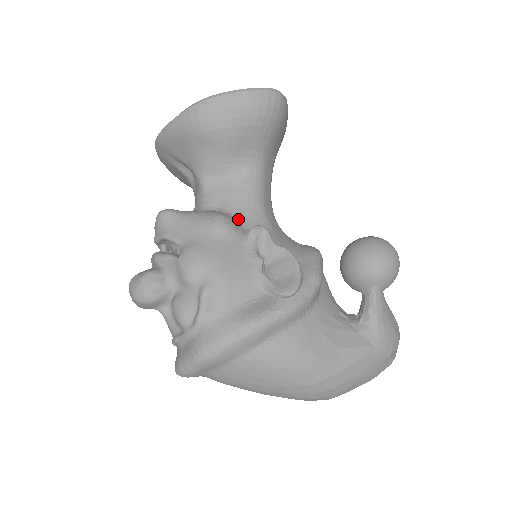
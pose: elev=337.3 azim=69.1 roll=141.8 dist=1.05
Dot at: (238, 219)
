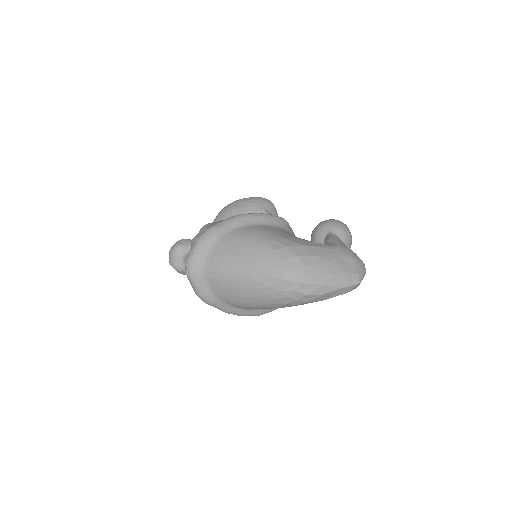
Dot at: occluded
